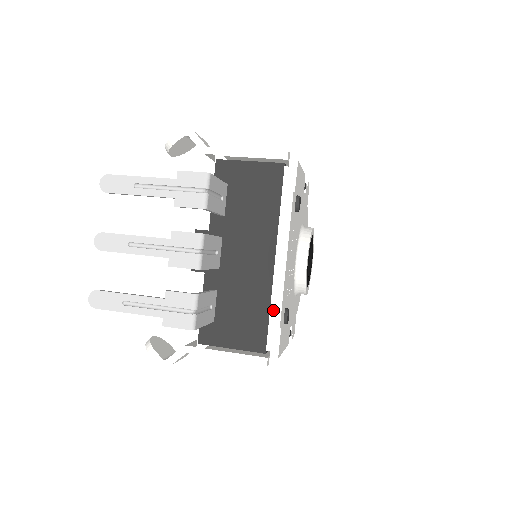
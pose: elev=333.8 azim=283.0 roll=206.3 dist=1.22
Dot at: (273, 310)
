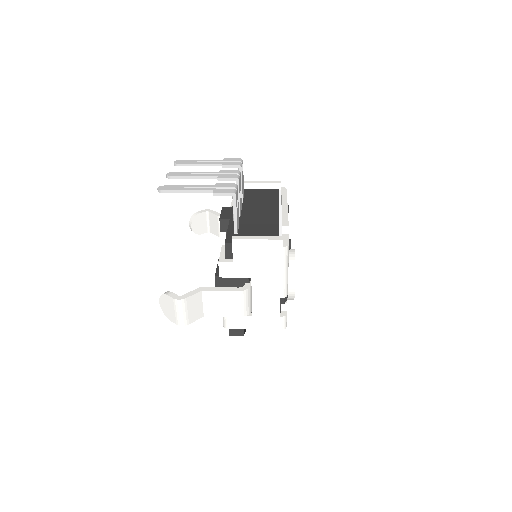
Dot at: (282, 221)
